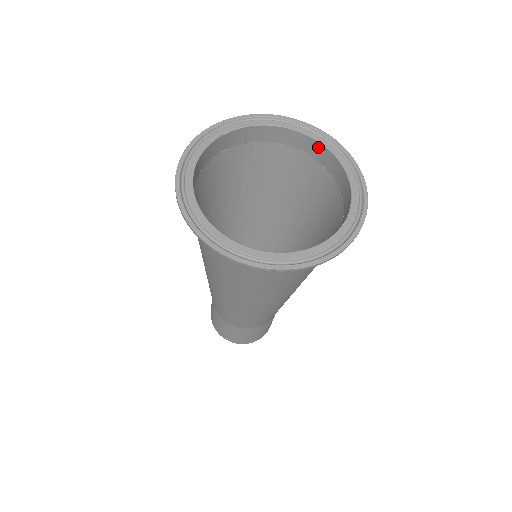
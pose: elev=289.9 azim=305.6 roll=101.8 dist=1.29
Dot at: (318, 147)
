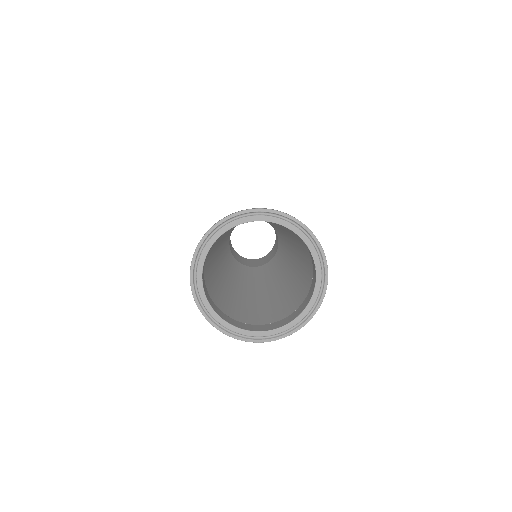
Dot at: occluded
